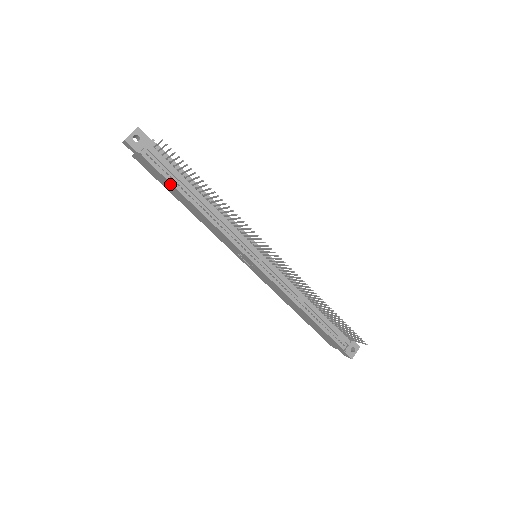
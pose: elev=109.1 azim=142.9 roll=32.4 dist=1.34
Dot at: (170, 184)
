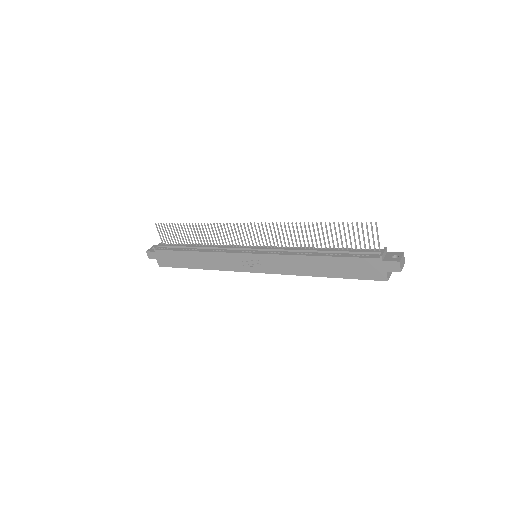
Dot at: (177, 253)
